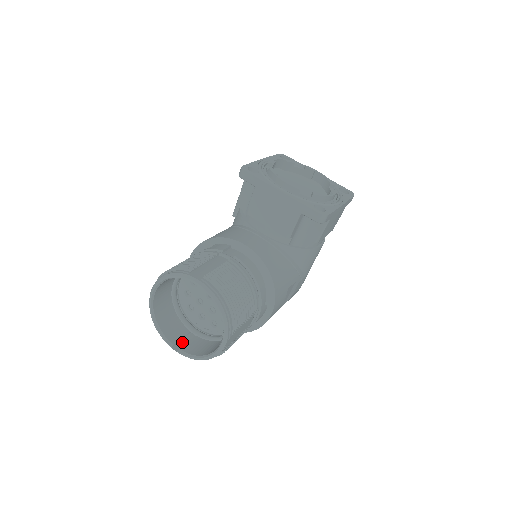
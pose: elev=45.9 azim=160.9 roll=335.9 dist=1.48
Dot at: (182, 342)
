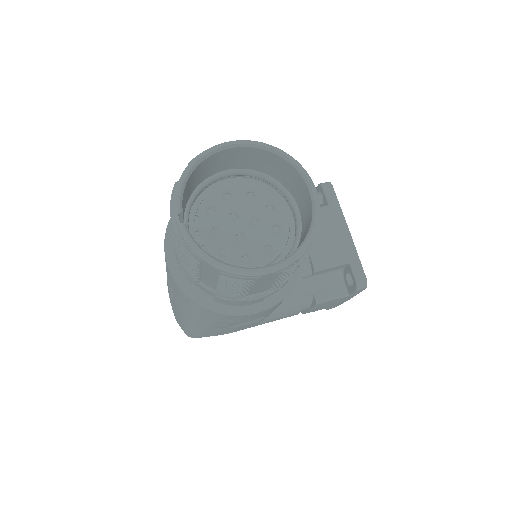
Dot at: occluded
